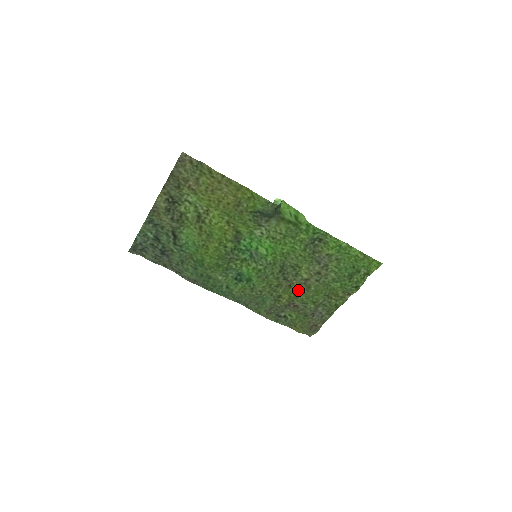
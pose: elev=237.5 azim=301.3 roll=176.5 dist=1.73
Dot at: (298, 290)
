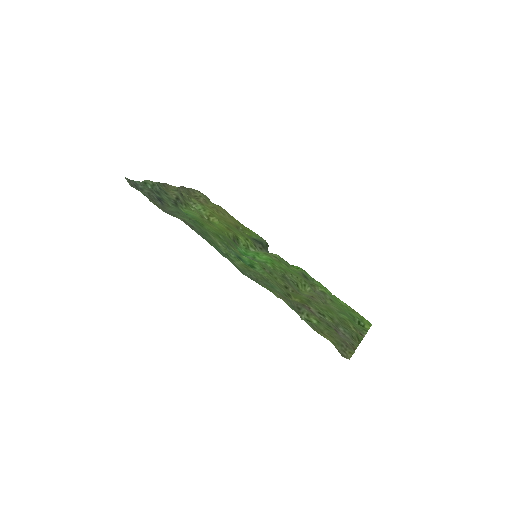
Dot at: (308, 298)
